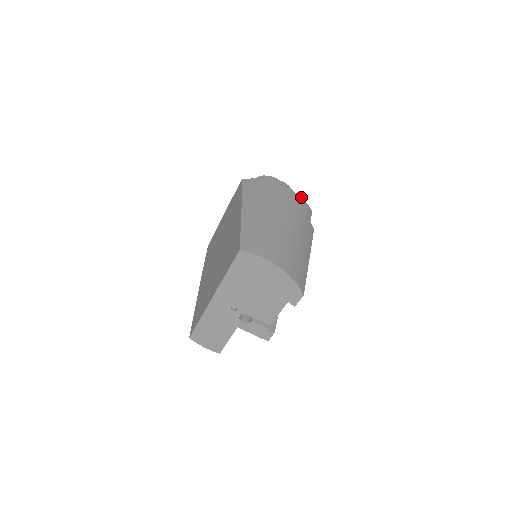
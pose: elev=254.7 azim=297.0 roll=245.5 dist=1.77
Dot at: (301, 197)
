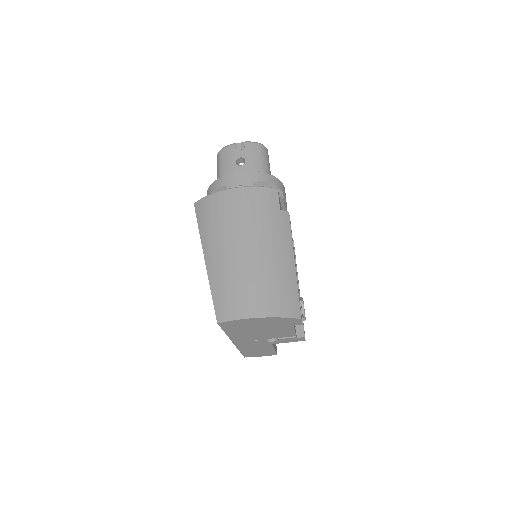
Dot at: (257, 186)
